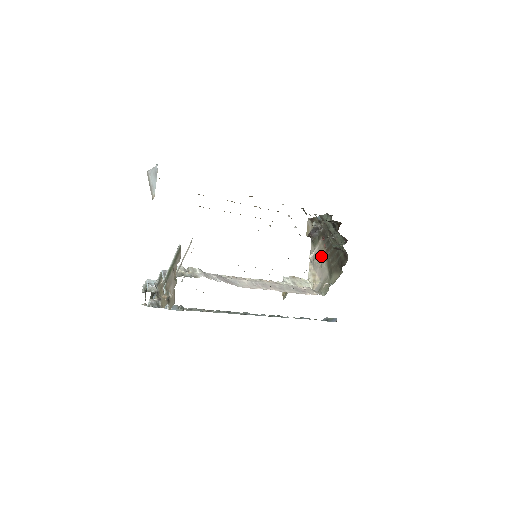
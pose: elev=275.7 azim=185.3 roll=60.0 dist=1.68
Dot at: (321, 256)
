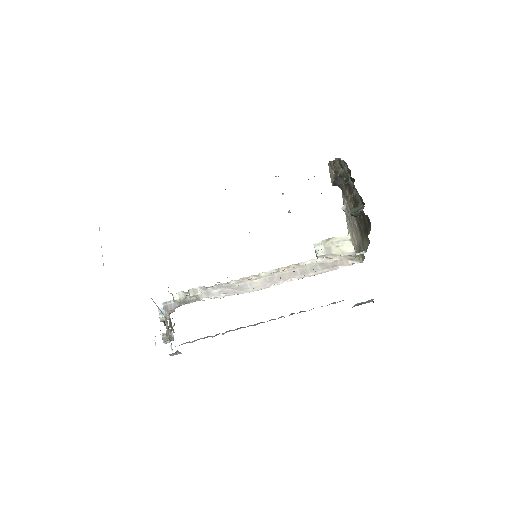
Dot at: occluded
